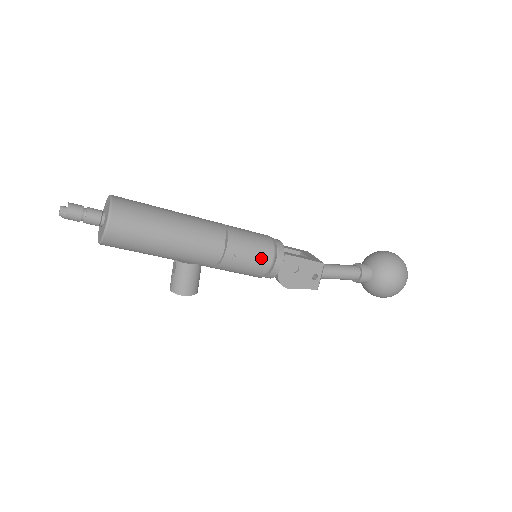
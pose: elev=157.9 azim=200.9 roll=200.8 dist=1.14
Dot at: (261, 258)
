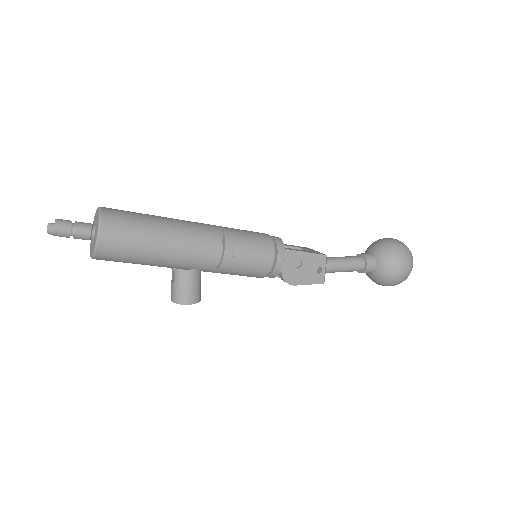
Dot at: (262, 255)
